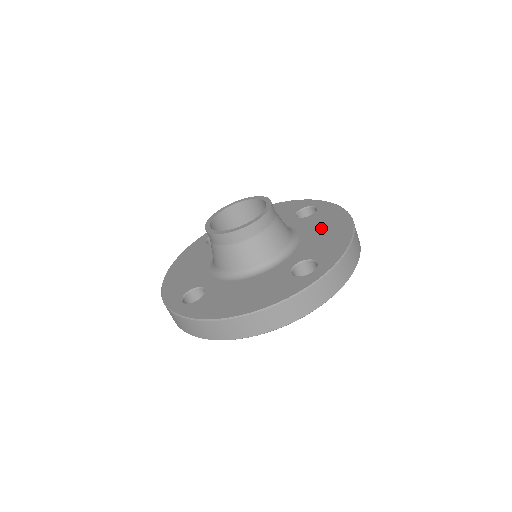
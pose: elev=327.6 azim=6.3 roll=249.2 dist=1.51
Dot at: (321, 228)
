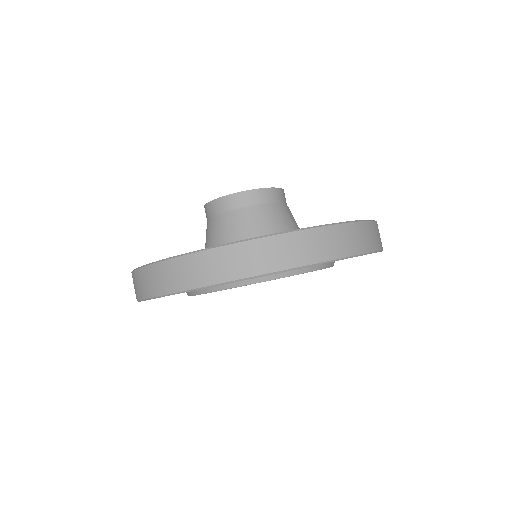
Dot at: occluded
